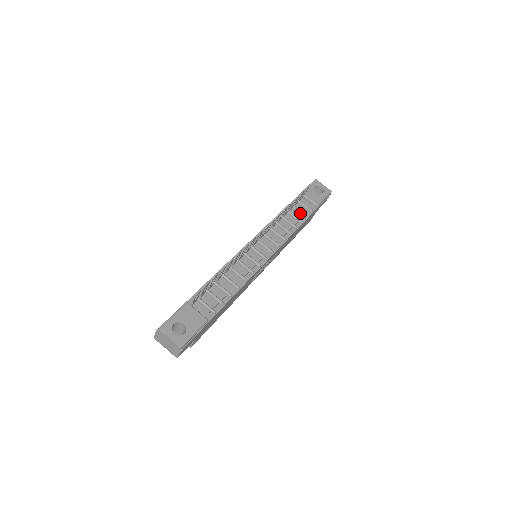
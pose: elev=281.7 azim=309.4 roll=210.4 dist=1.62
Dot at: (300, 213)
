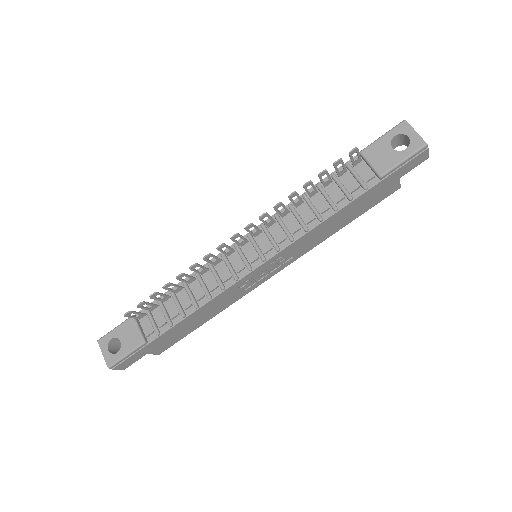
Dot at: (342, 191)
